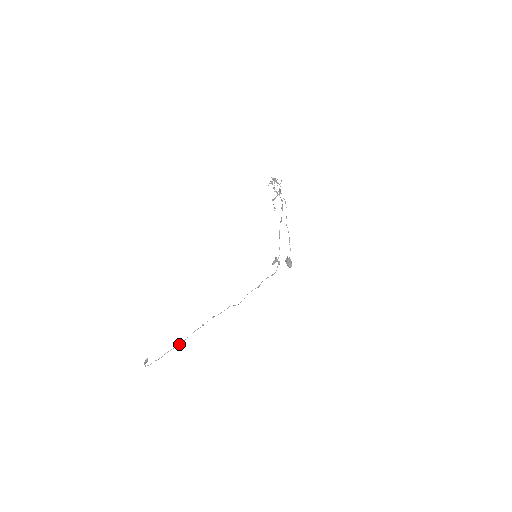
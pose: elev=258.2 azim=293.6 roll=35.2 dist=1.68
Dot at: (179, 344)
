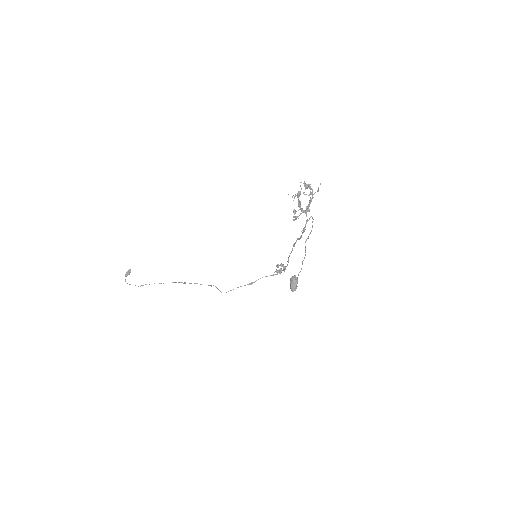
Dot at: (159, 283)
